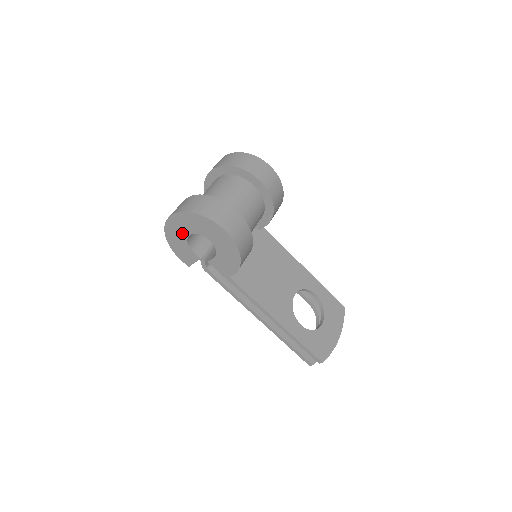
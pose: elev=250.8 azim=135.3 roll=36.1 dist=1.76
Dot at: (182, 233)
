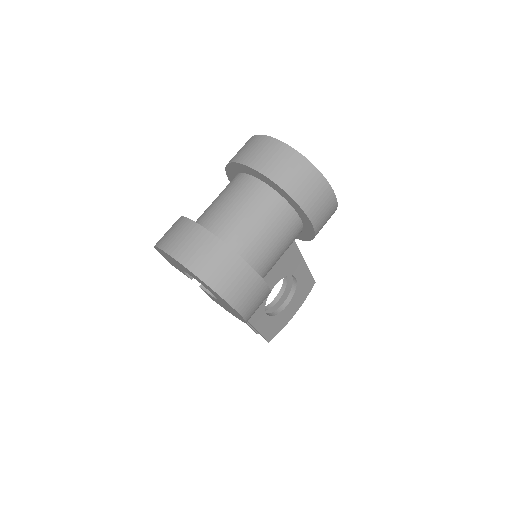
Dot at: (181, 267)
